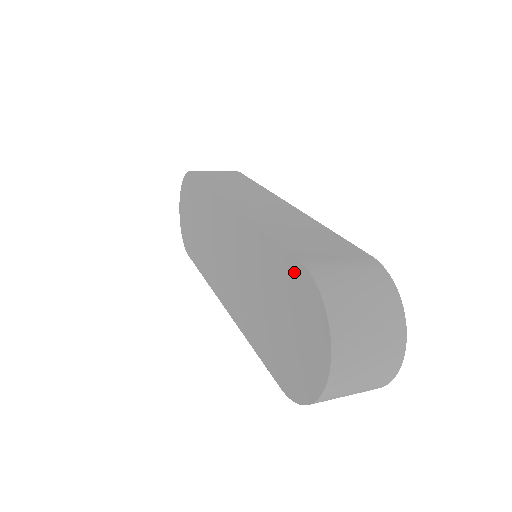
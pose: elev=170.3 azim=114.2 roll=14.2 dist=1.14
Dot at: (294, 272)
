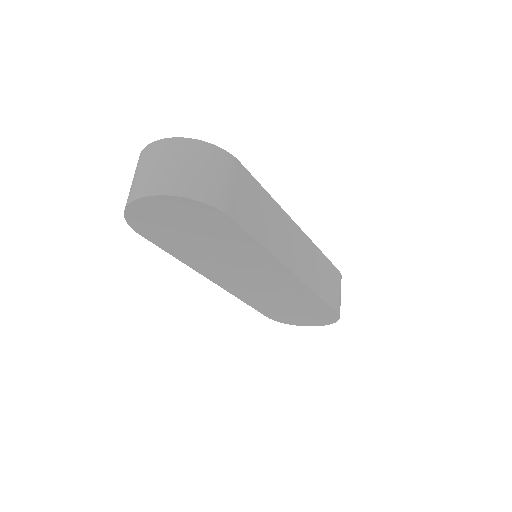
Dot at: (329, 312)
